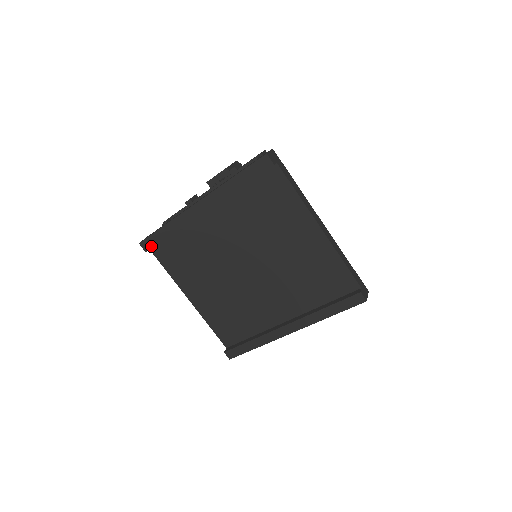
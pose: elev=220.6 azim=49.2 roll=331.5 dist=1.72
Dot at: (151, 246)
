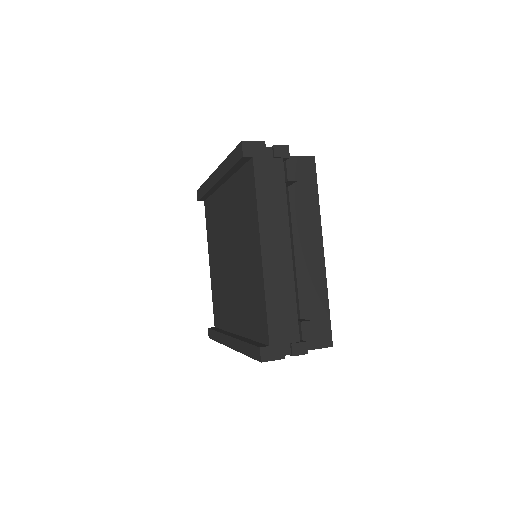
Dot at: (199, 197)
